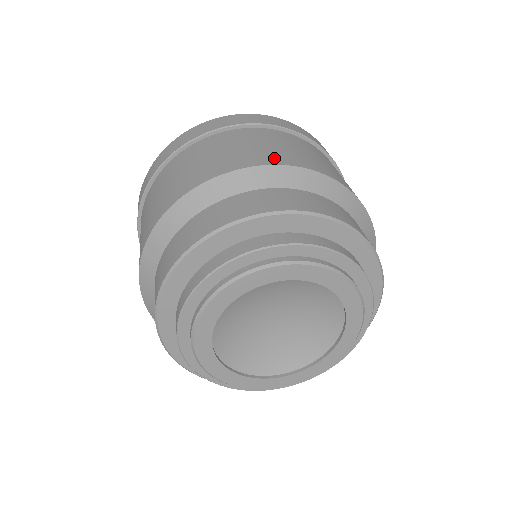
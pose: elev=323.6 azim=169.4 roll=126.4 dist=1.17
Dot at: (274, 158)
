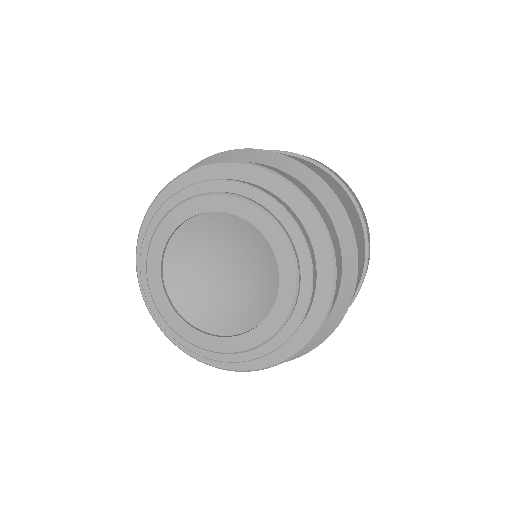
Dot at: occluded
